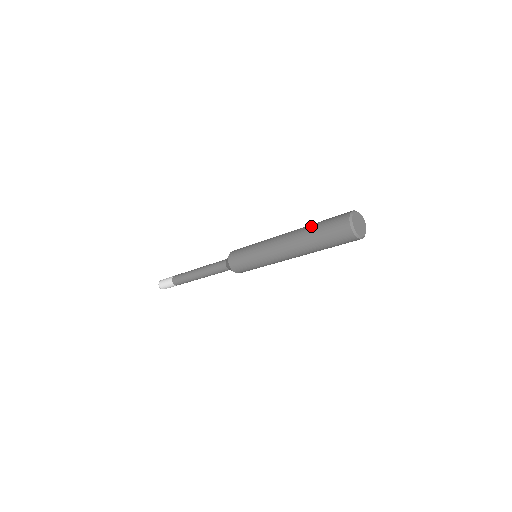
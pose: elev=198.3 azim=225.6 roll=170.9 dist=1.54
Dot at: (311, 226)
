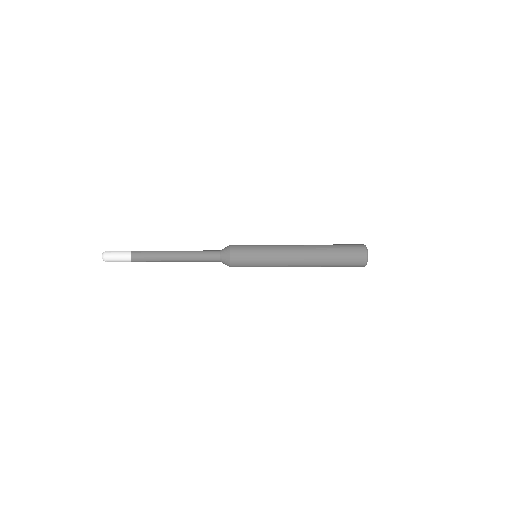
Dot at: (329, 250)
